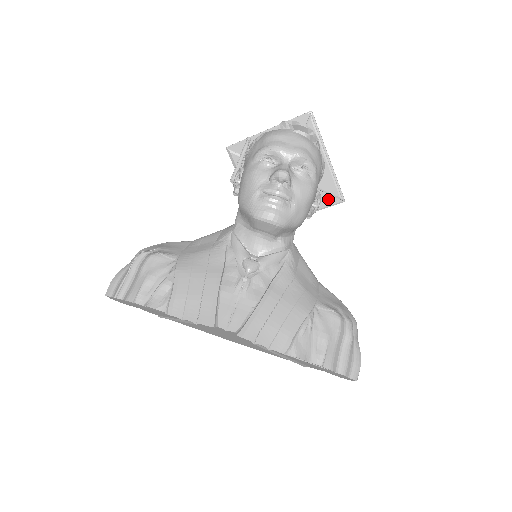
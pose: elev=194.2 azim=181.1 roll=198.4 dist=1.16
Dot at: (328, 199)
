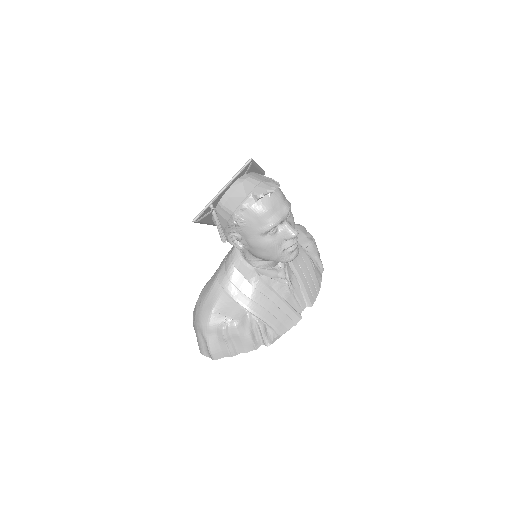
Dot at: occluded
